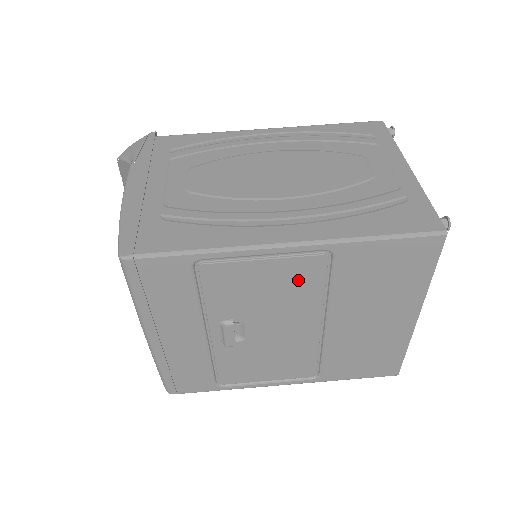
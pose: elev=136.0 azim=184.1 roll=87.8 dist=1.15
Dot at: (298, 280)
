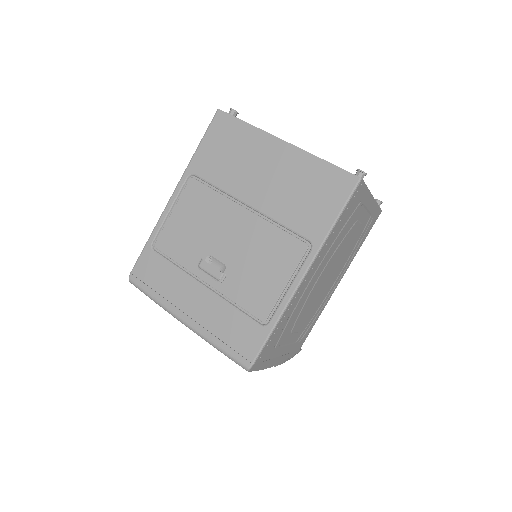
Dot at: (198, 202)
